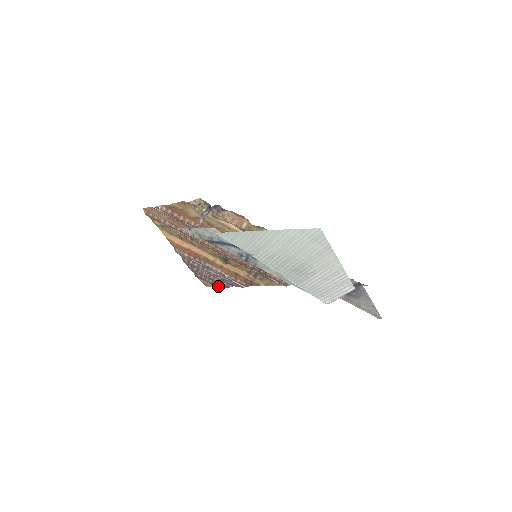
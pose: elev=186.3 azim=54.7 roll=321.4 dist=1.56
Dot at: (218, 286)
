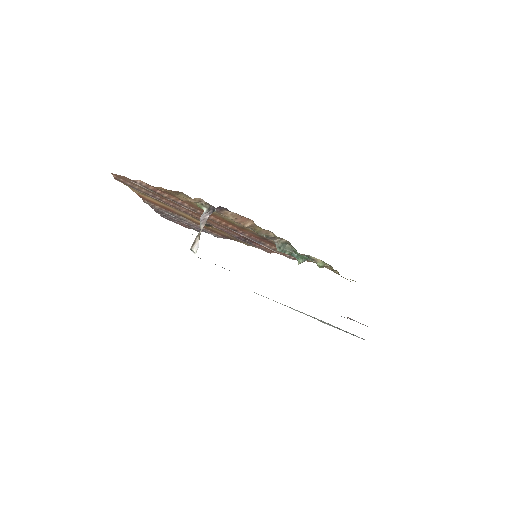
Dot at: (187, 227)
